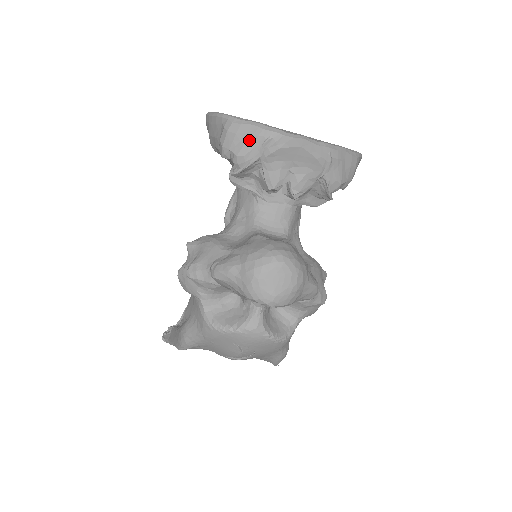
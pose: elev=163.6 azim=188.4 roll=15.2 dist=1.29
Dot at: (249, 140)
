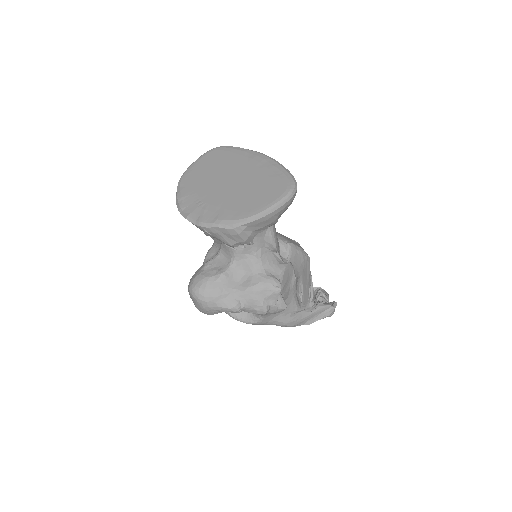
Dot at: occluded
